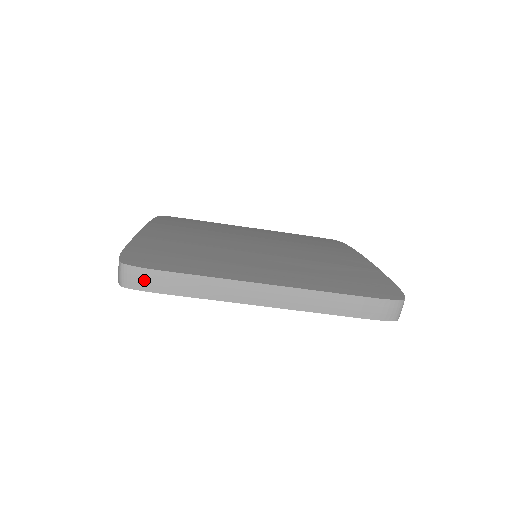
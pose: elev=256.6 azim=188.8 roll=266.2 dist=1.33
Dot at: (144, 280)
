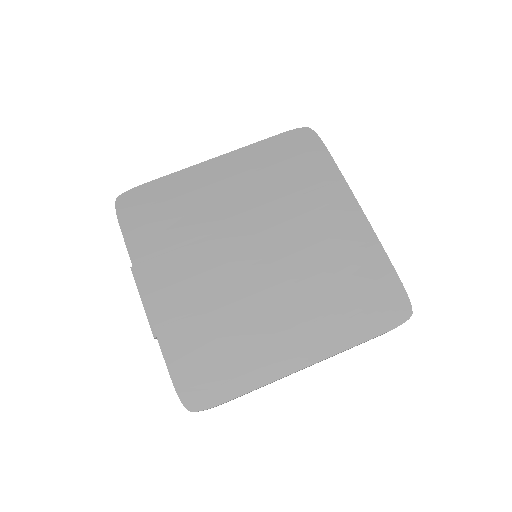
Dot at: occluded
